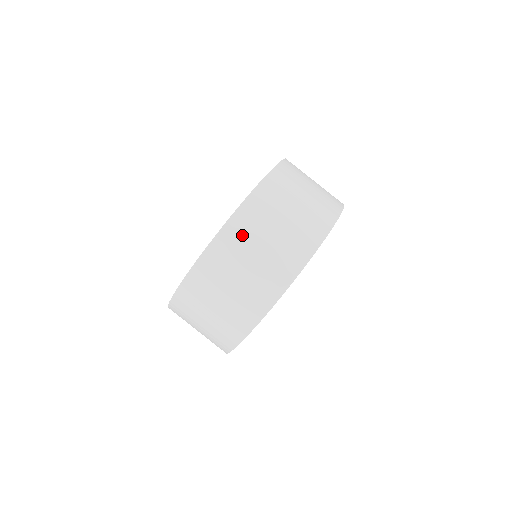
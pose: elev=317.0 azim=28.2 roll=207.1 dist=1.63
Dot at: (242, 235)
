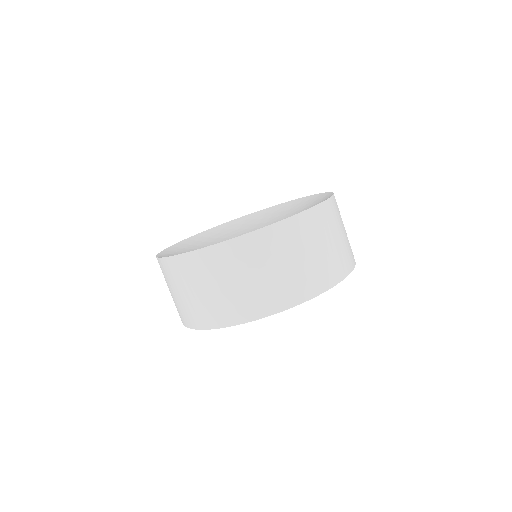
Dot at: (260, 250)
